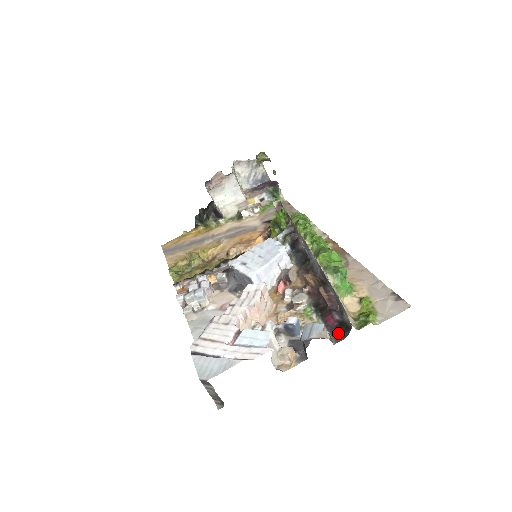
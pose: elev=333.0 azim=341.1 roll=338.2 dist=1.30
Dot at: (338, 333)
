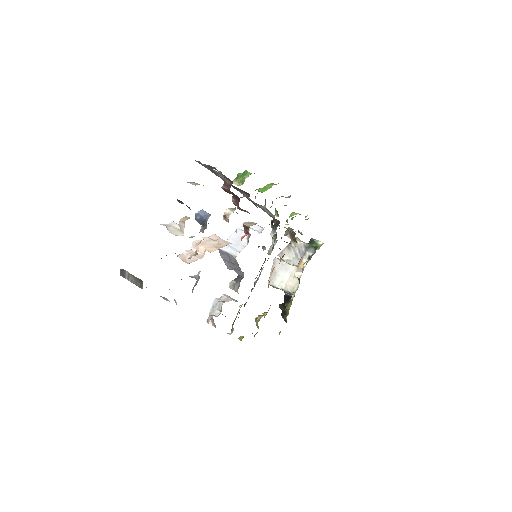
Dot at: occluded
